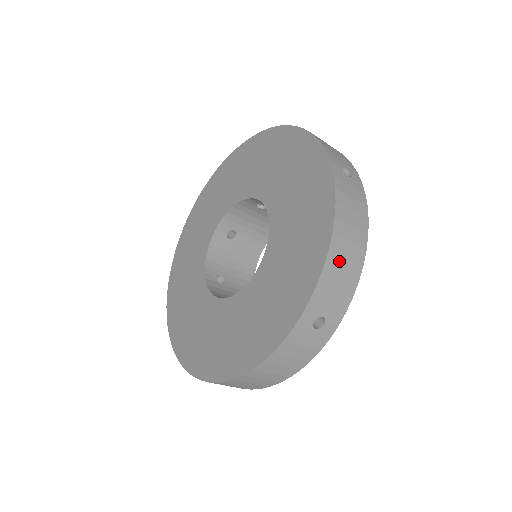
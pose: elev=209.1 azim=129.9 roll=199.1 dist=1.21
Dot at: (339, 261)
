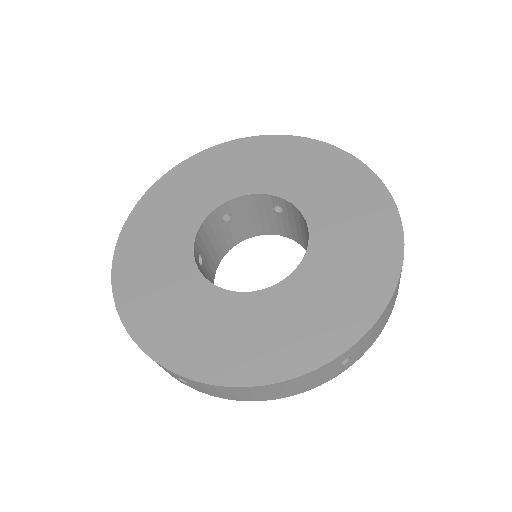
Dot at: (386, 313)
